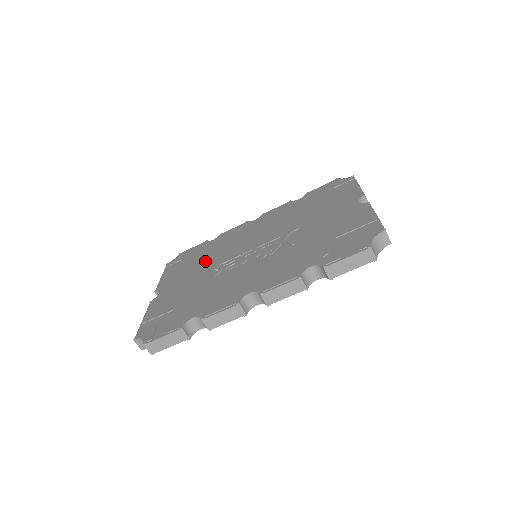
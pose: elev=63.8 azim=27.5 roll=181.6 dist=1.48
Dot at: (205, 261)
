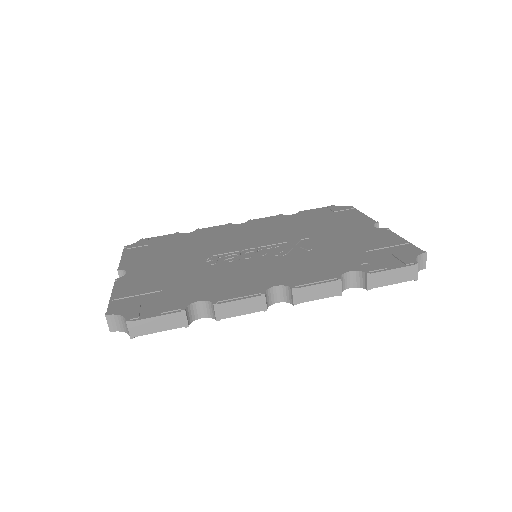
Dot at: (187, 250)
